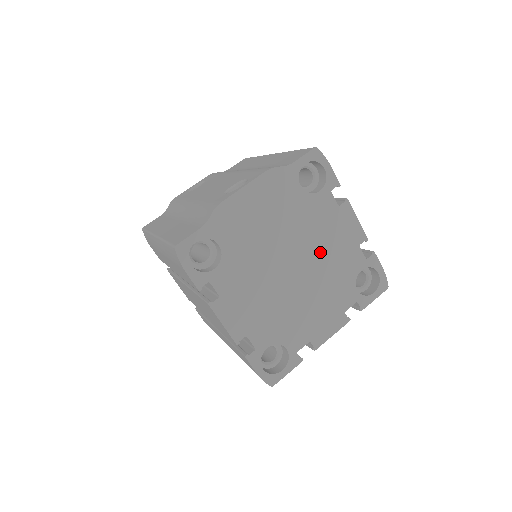
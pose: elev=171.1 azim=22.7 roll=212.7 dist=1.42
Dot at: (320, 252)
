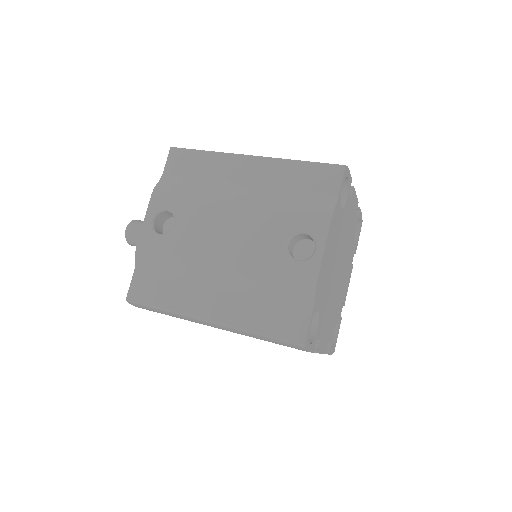
Dot at: (346, 242)
